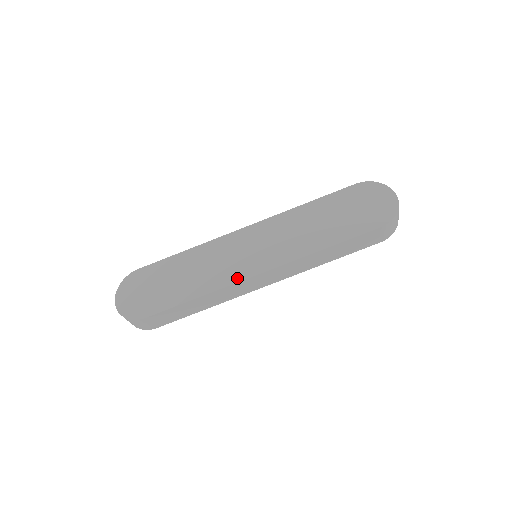
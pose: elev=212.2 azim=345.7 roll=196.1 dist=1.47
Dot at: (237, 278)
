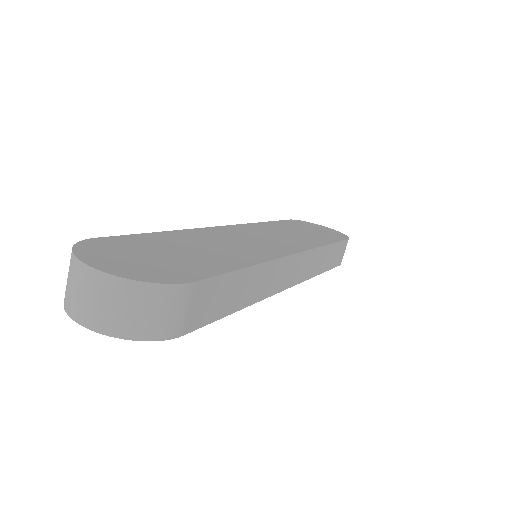
Dot at: (279, 253)
